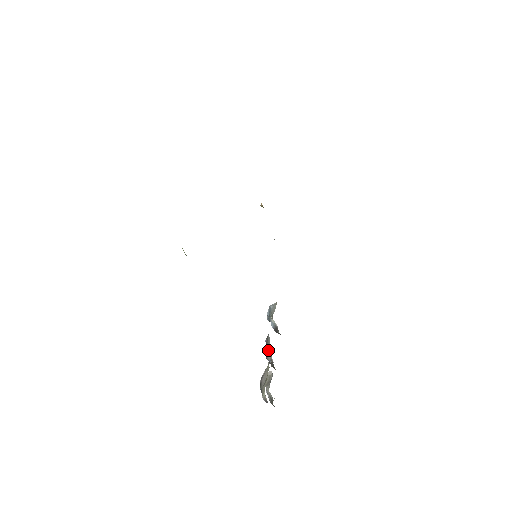
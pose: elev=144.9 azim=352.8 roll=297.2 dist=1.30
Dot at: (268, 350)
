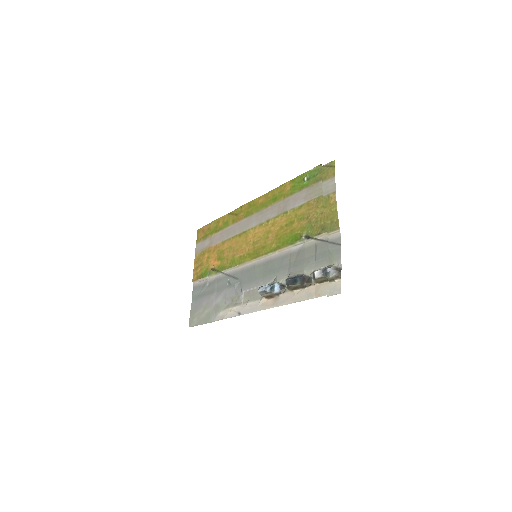
Dot at: (302, 274)
